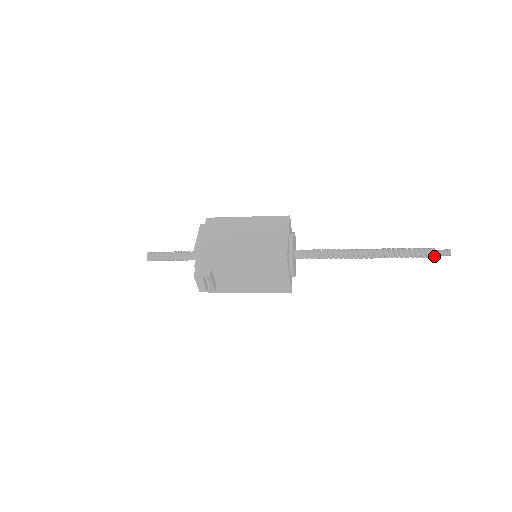
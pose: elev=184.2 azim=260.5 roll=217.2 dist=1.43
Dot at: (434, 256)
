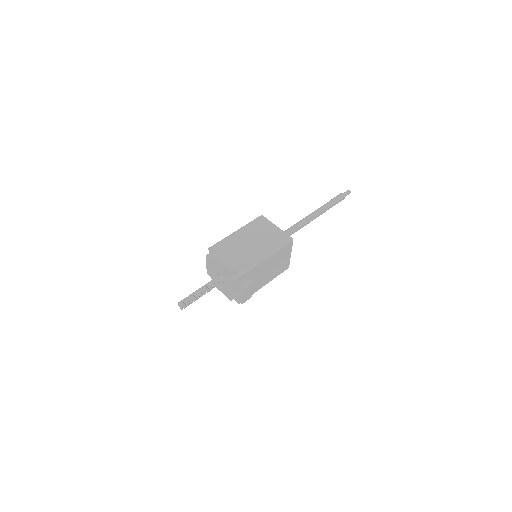
Dot at: occluded
